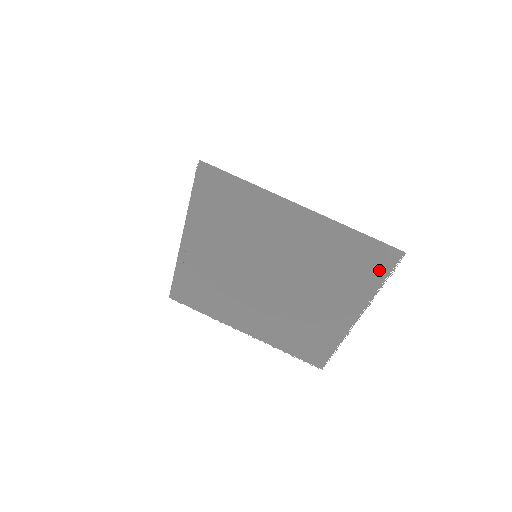
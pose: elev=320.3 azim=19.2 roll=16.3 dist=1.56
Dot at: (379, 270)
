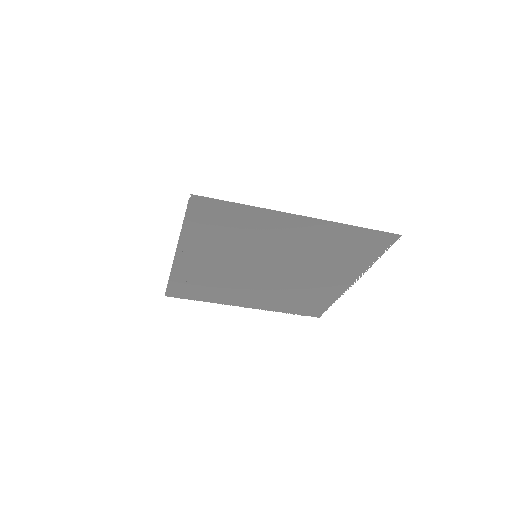
Dot at: (376, 250)
